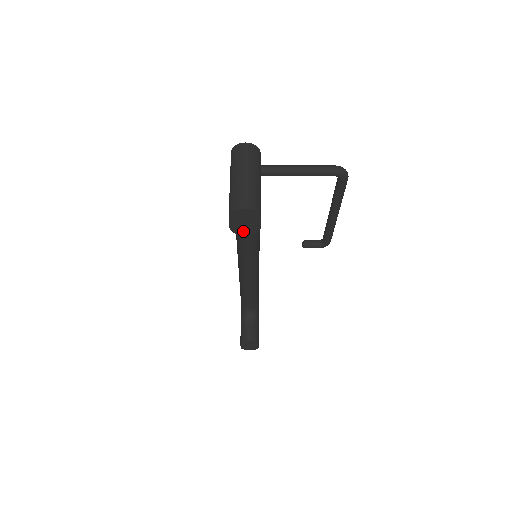
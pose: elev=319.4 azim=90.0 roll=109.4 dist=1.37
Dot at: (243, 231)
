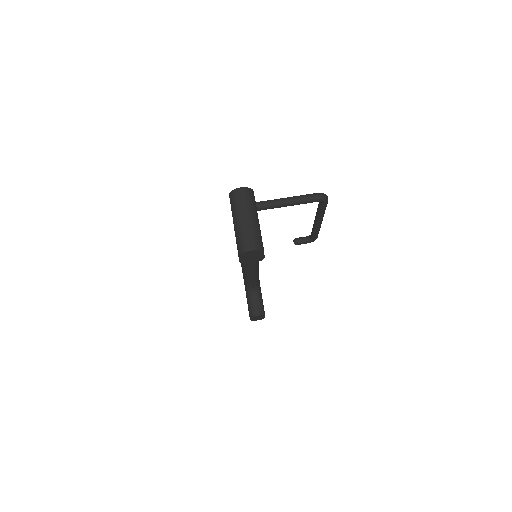
Dot at: (250, 261)
